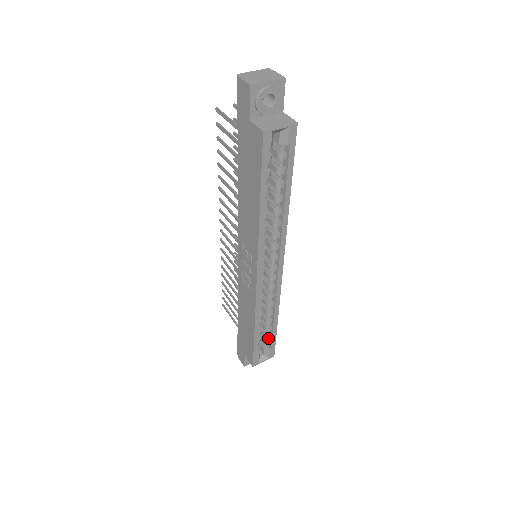
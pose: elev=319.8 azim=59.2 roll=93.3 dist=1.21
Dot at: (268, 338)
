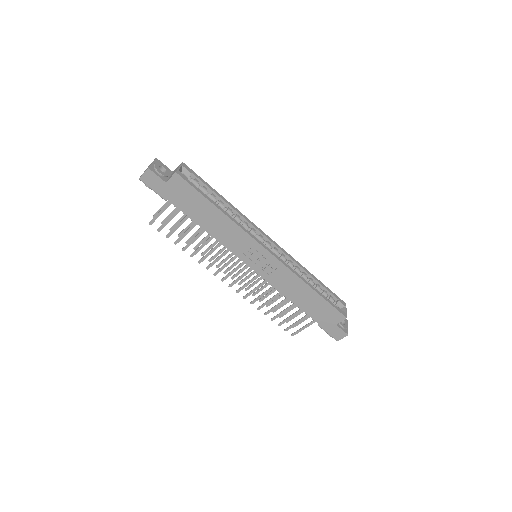
Dot at: (326, 293)
